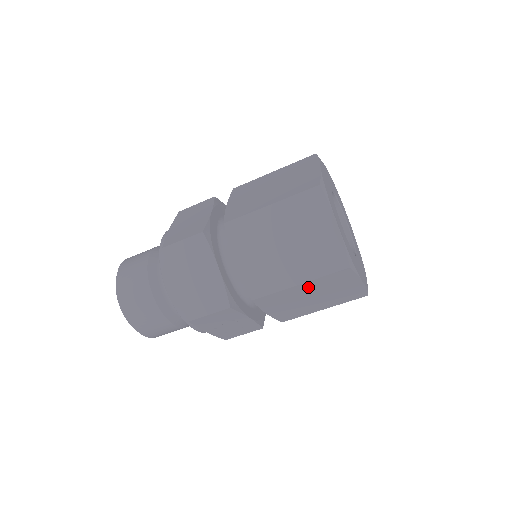
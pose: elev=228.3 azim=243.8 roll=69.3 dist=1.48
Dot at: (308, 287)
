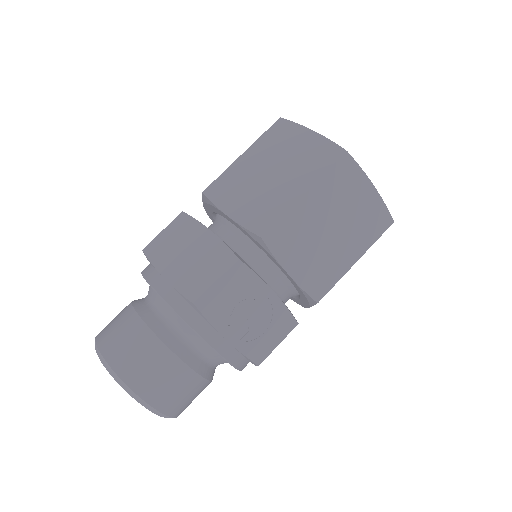
Dot at: (317, 201)
